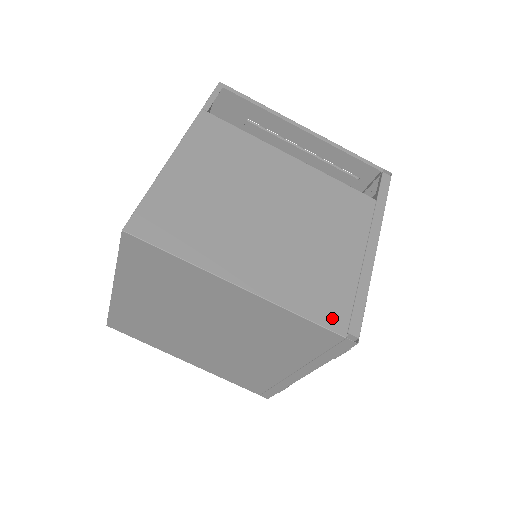
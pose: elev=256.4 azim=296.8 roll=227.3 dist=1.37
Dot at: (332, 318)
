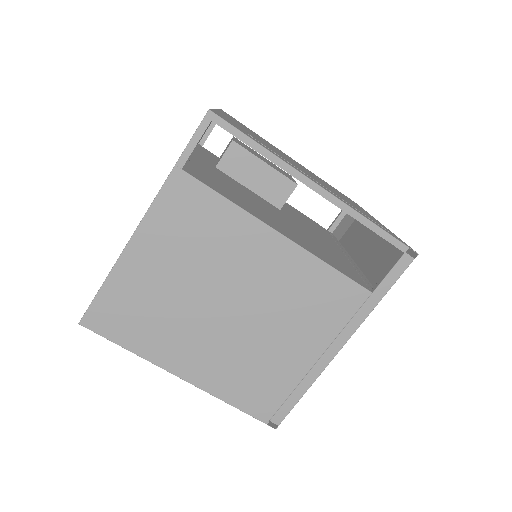
Dot at: (259, 409)
